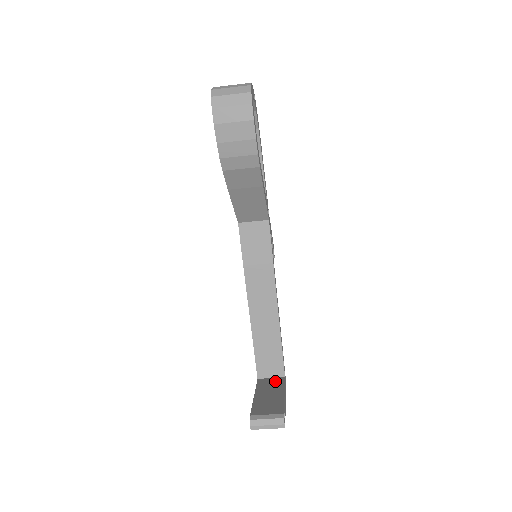
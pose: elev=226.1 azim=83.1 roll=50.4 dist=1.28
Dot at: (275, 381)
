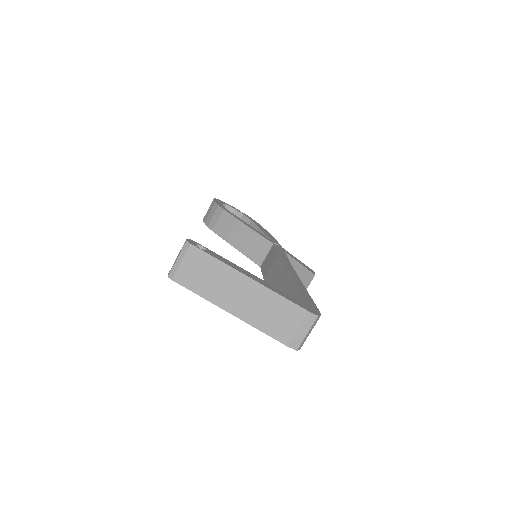
Dot at: occluded
